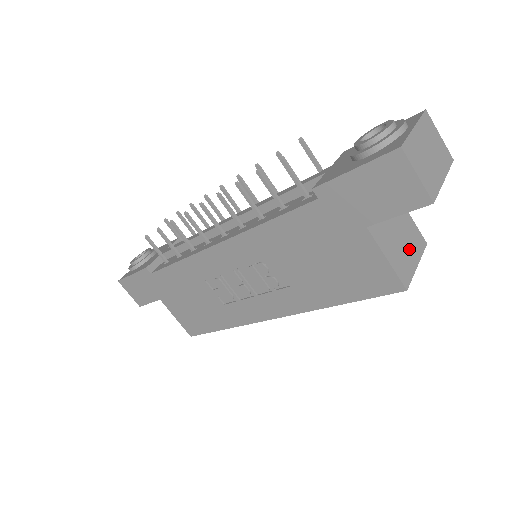
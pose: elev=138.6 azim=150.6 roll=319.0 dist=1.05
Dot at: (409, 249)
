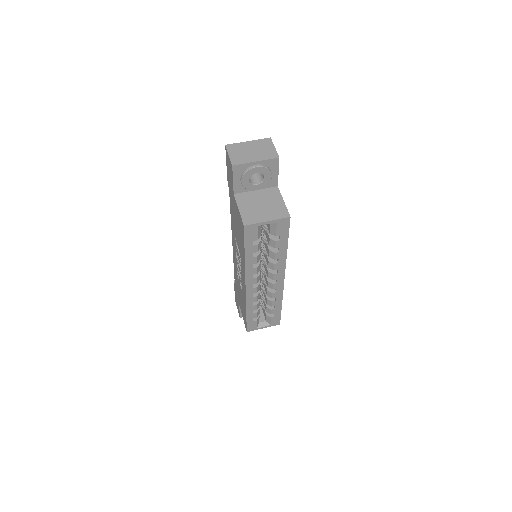
Dot at: (266, 213)
